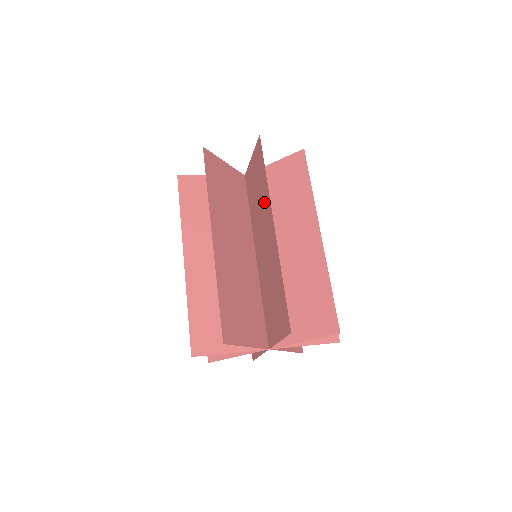
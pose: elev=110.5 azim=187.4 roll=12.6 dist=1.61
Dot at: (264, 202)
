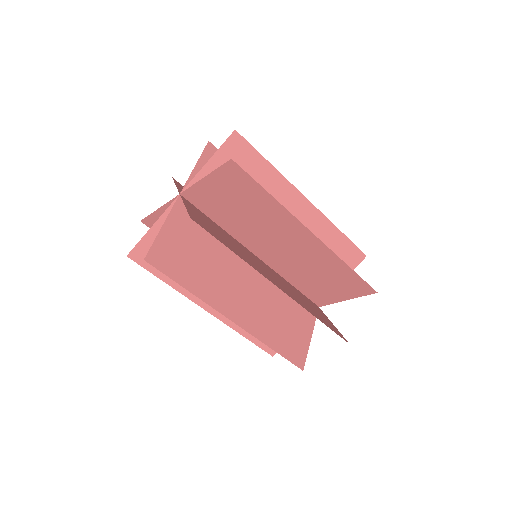
Dot at: (246, 259)
